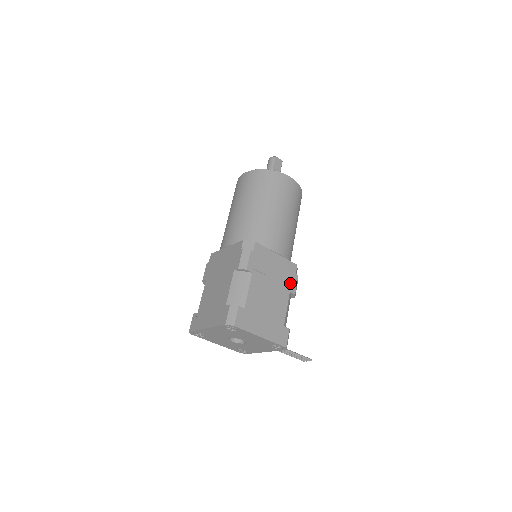
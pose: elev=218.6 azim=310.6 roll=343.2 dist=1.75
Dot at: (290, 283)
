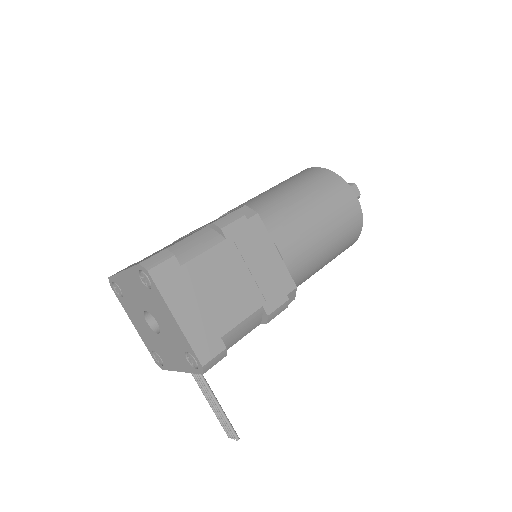
Dot at: (271, 297)
